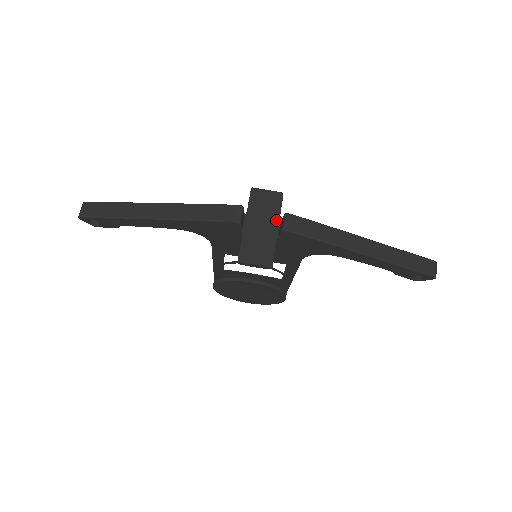
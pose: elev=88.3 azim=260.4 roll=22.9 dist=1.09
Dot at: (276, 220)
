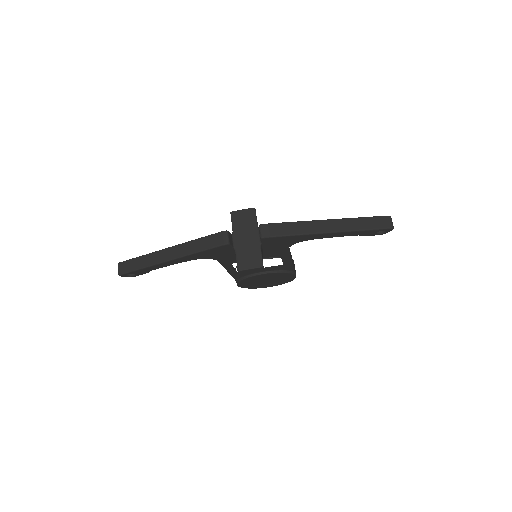
Dot at: (256, 230)
